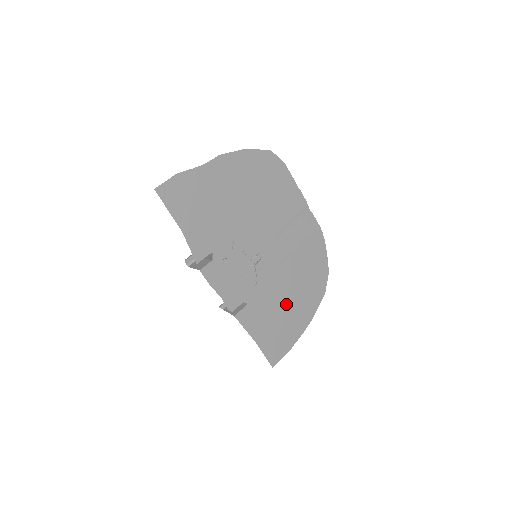
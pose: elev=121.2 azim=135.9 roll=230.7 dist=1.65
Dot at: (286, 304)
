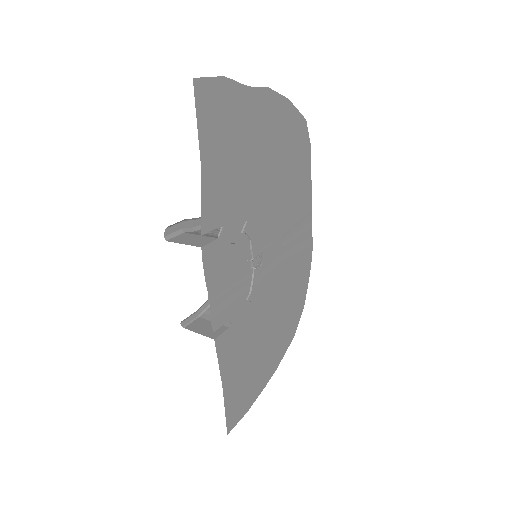
Dot at: (263, 339)
